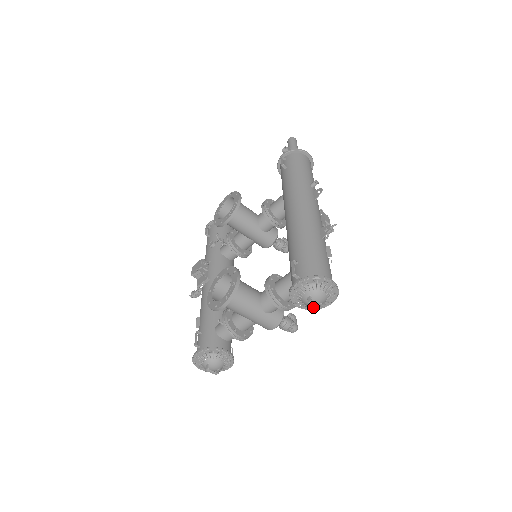
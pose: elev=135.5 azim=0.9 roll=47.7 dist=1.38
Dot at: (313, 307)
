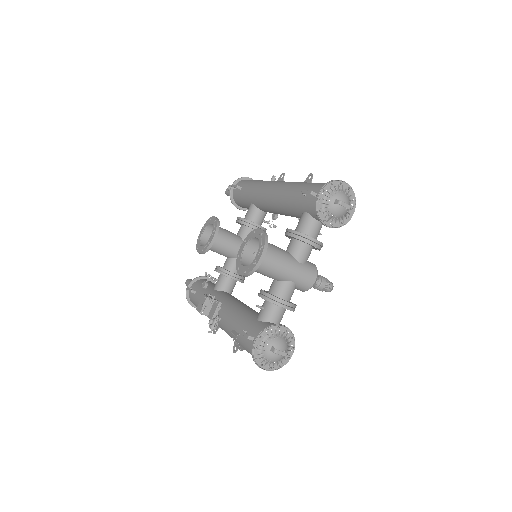
Dot at: (341, 222)
